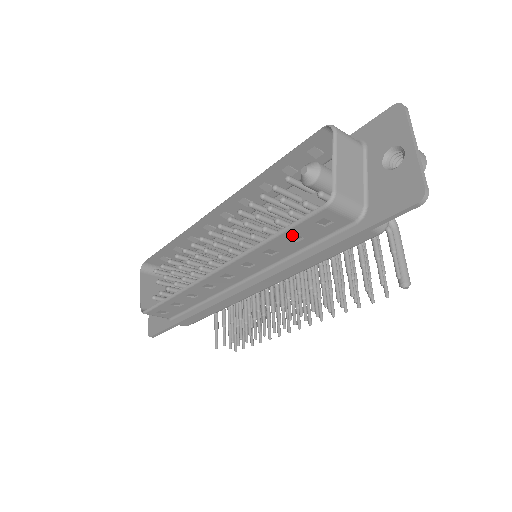
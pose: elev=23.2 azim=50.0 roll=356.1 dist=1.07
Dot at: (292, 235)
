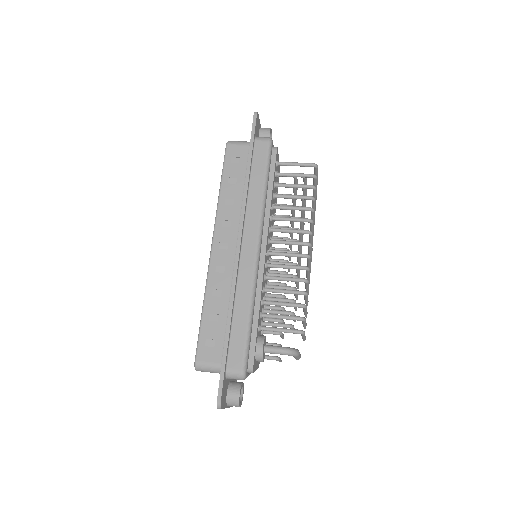
Dot at: occluded
